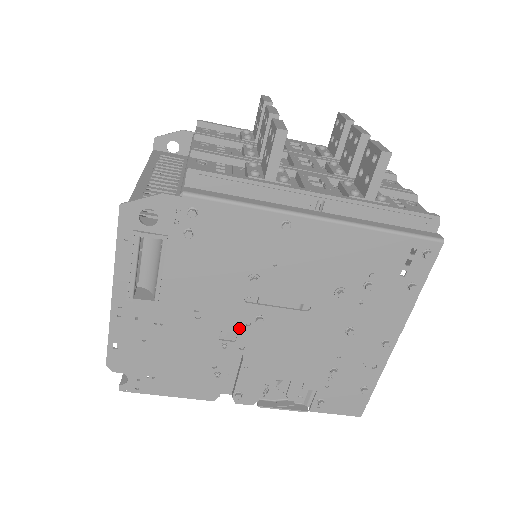
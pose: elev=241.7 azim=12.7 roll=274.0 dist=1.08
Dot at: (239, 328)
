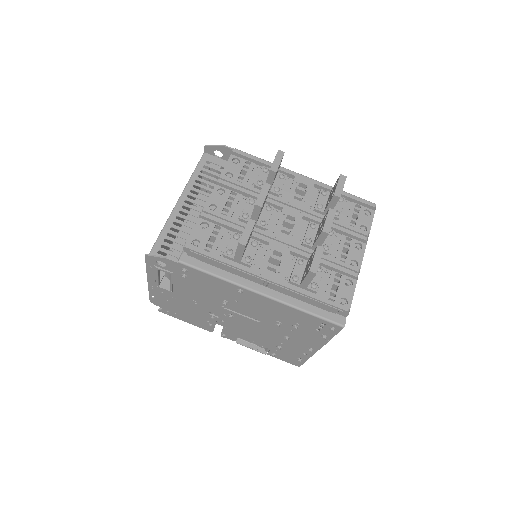
Dot at: (220, 314)
